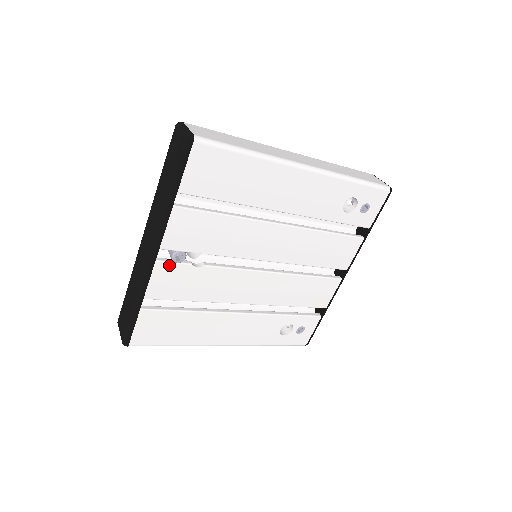
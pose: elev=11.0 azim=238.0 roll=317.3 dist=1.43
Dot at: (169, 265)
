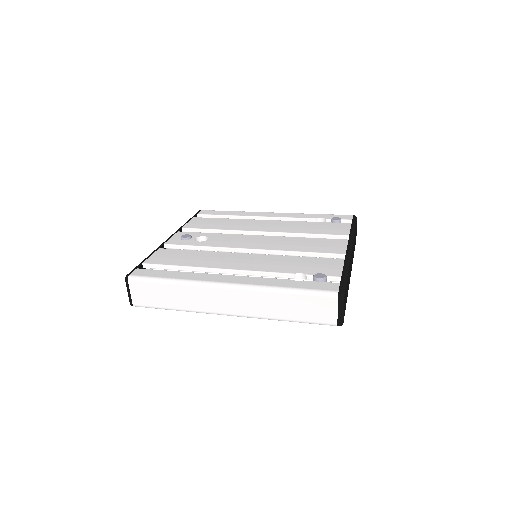
Dot at: occluded
